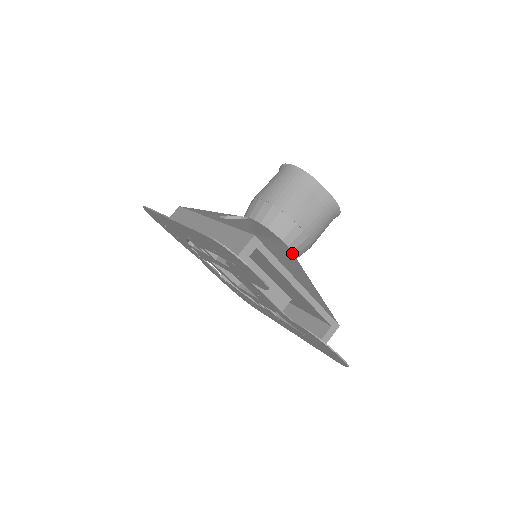
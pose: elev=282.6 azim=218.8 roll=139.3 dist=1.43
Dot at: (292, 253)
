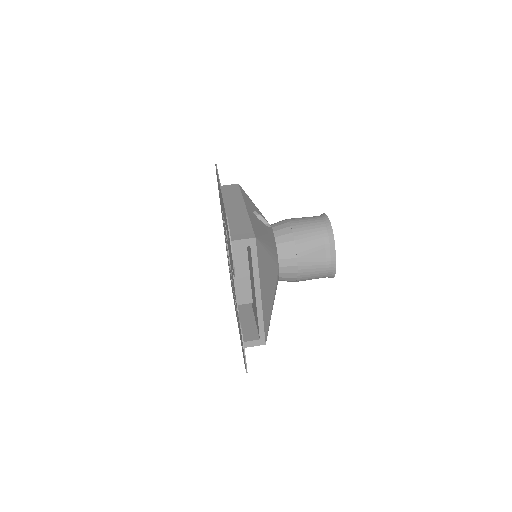
Dot at: (278, 273)
